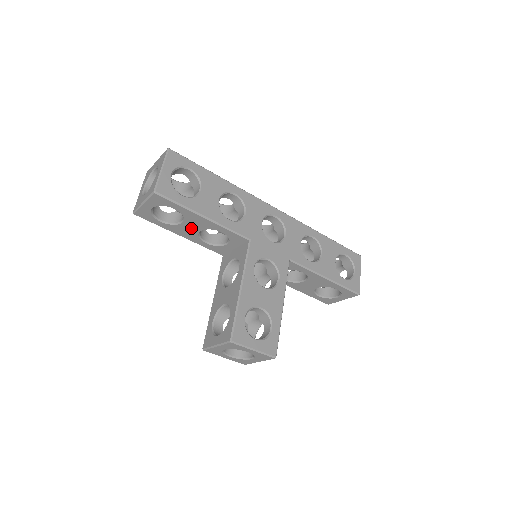
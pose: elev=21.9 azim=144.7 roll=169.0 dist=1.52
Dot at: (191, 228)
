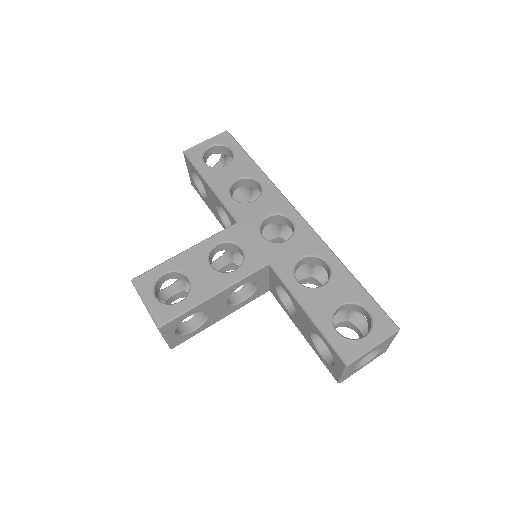
Dot at: (212, 203)
